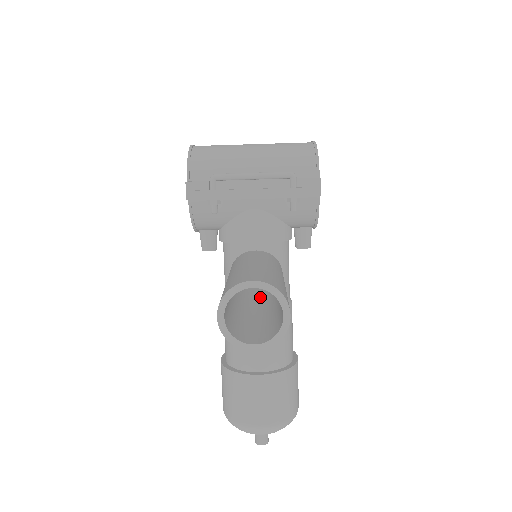
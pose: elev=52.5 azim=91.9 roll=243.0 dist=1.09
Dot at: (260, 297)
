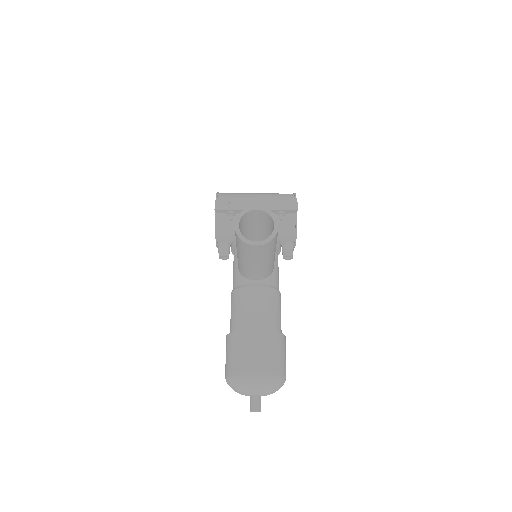
Dot at: occluded
